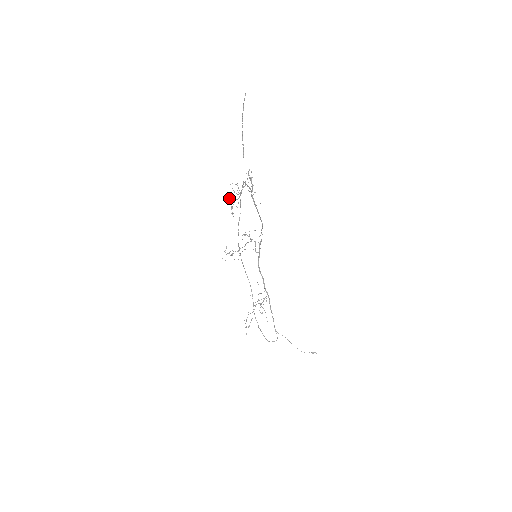
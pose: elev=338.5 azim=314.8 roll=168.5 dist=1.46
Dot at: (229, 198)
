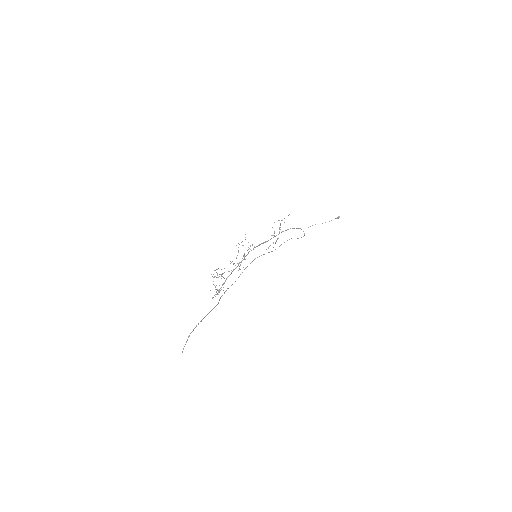
Dot at: occluded
